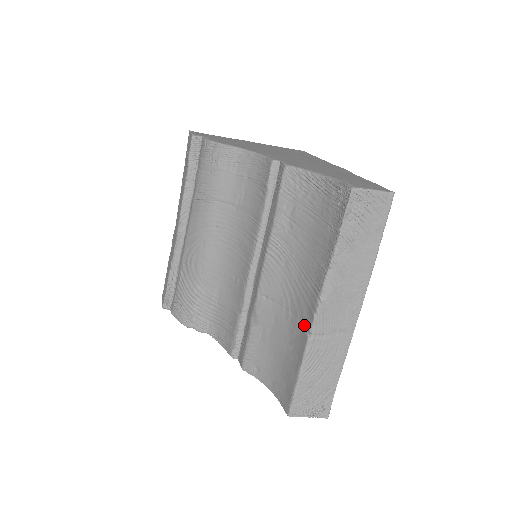
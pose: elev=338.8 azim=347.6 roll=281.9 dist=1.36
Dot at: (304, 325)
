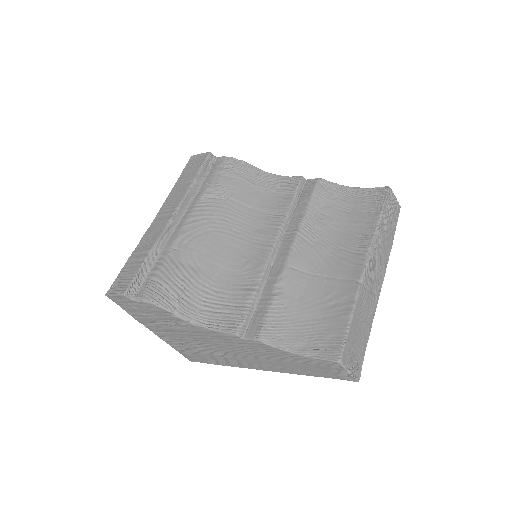
Dot at: (350, 279)
